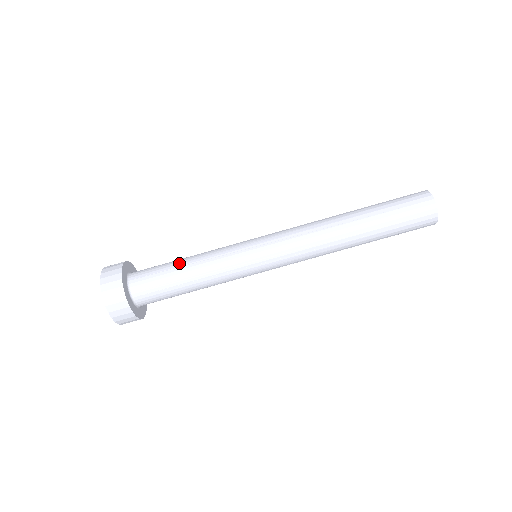
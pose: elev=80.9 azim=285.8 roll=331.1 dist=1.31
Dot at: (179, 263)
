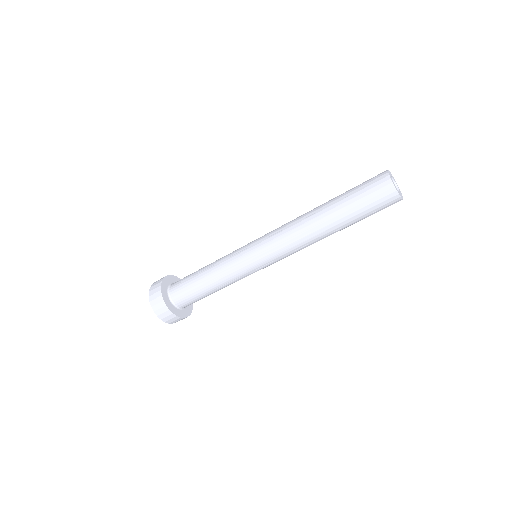
Dot at: (207, 291)
